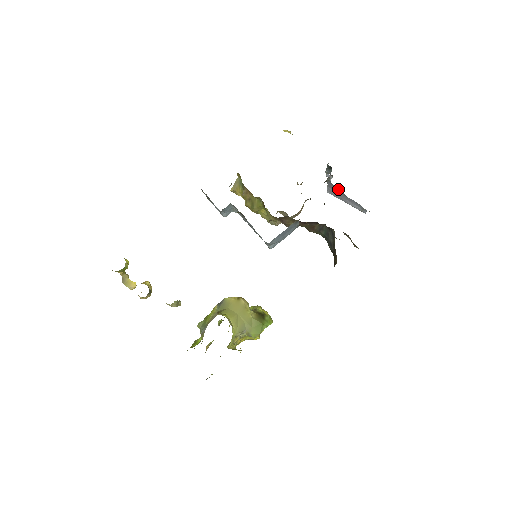
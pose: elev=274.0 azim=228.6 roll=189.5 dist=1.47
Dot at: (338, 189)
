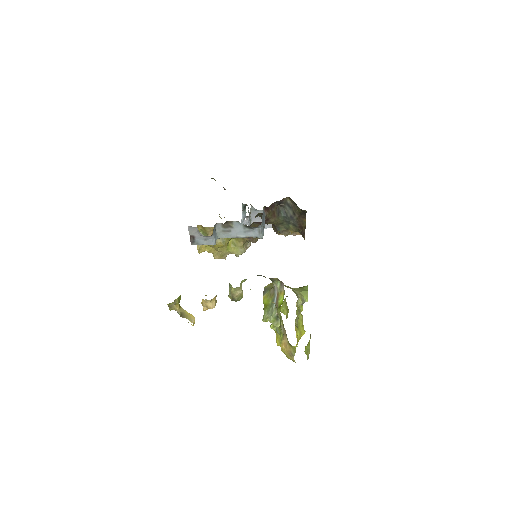
Dot at: occluded
